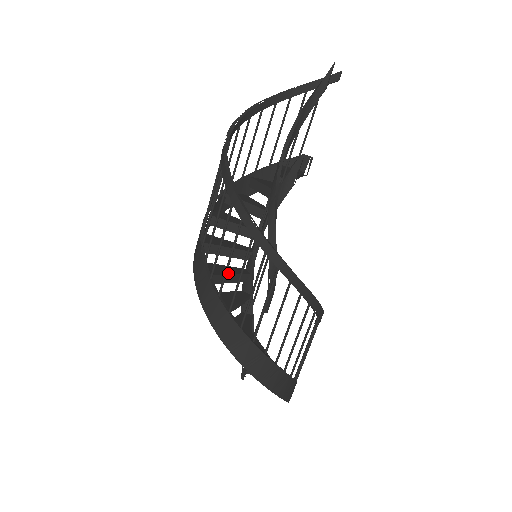
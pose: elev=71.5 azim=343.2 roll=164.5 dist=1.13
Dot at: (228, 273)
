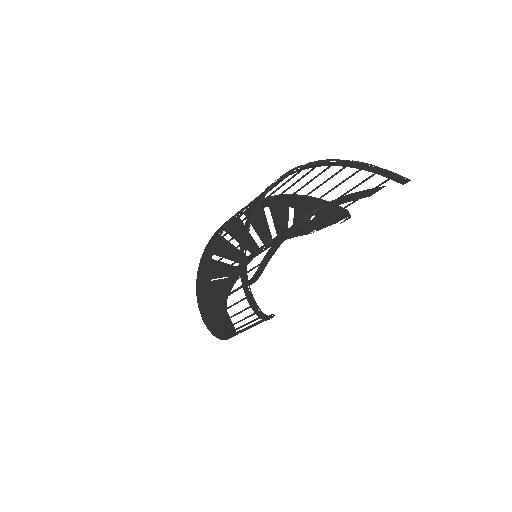
Dot at: (229, 255)
